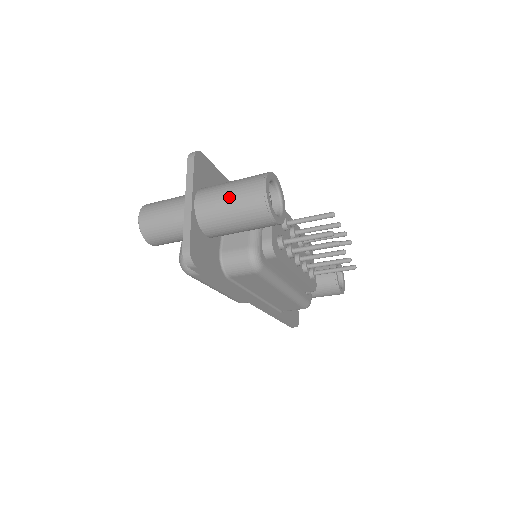
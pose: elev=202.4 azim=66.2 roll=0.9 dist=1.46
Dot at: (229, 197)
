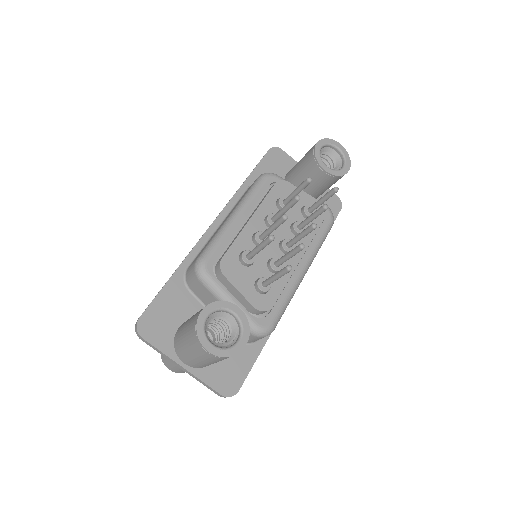
Dot at: (198, 360)
